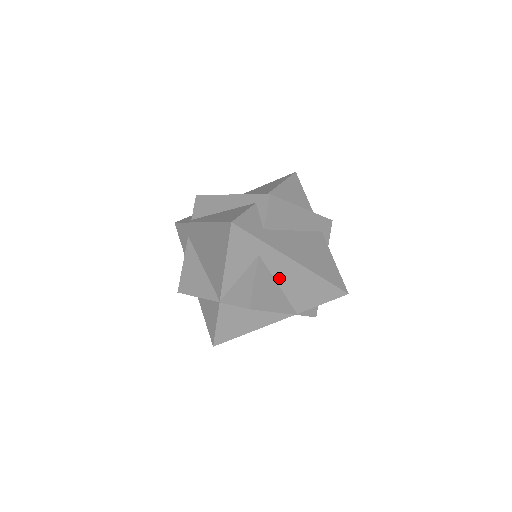
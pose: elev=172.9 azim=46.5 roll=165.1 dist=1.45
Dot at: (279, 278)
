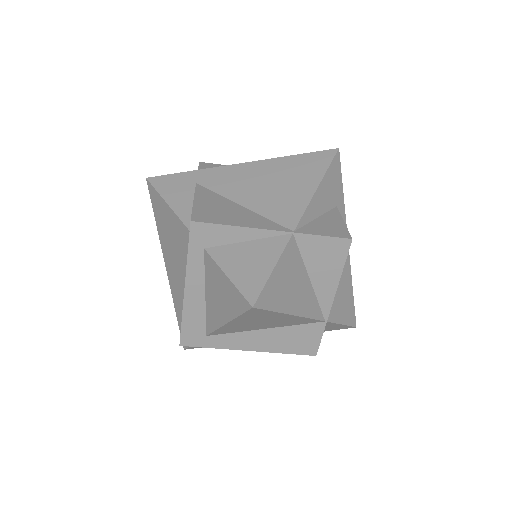
Dot at: occluded
